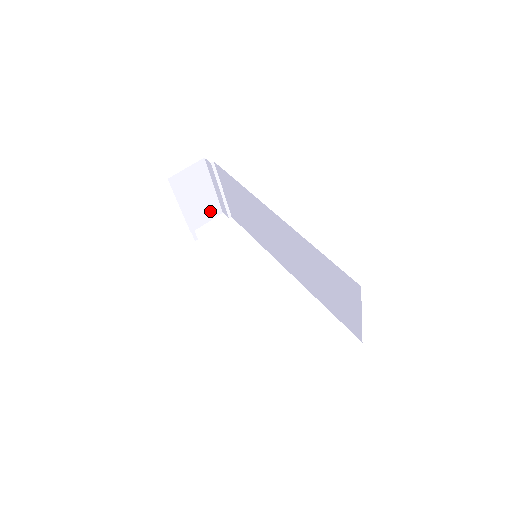
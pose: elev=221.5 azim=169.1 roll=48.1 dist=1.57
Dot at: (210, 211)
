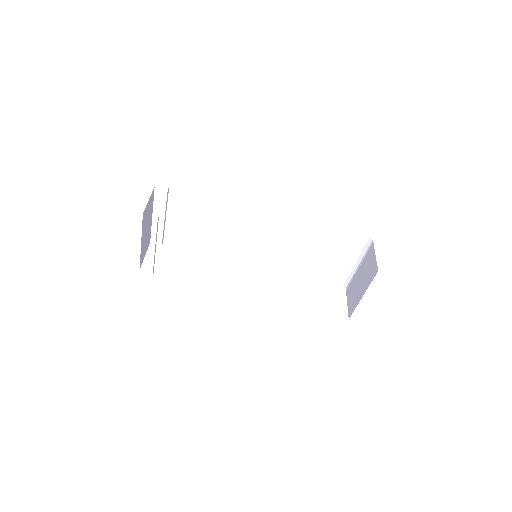
Dot at: (147, 243)
